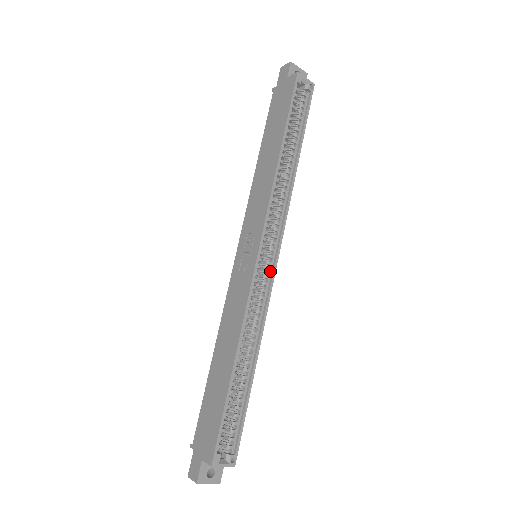
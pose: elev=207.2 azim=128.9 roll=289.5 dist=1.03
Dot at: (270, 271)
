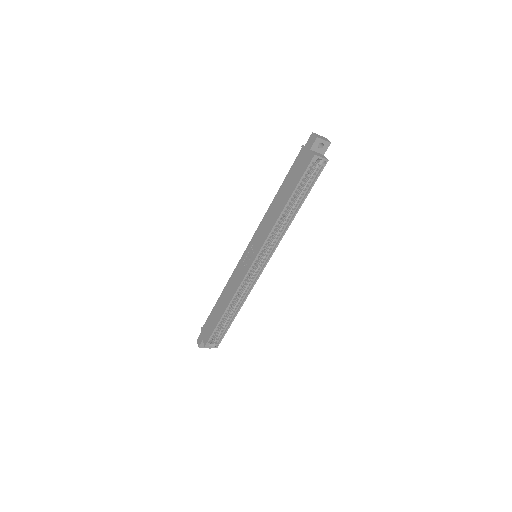
Dot at: (259, 271)
